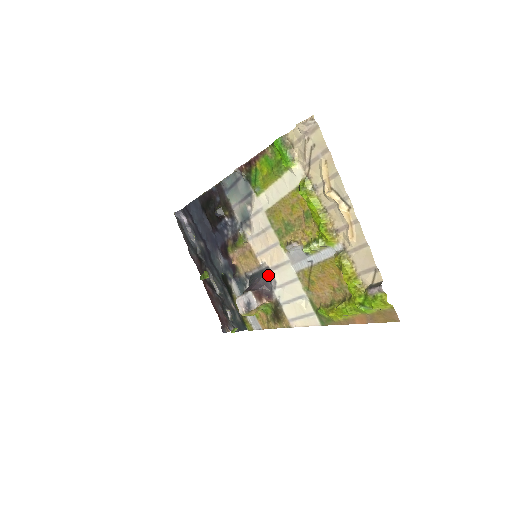
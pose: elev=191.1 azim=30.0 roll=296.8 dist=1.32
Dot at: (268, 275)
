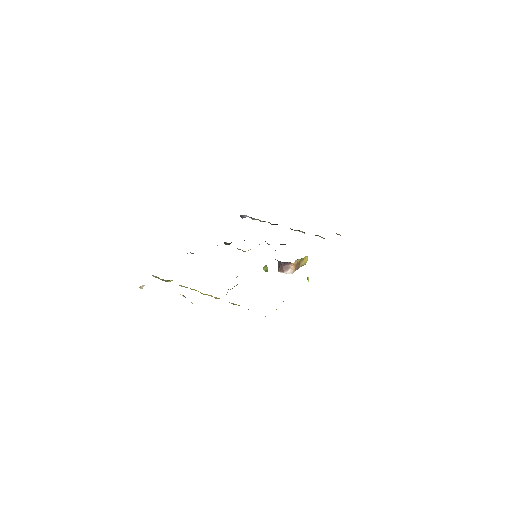
Dot at: occluded
